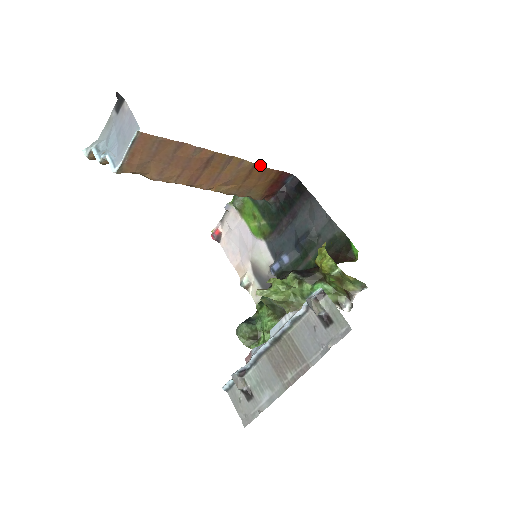
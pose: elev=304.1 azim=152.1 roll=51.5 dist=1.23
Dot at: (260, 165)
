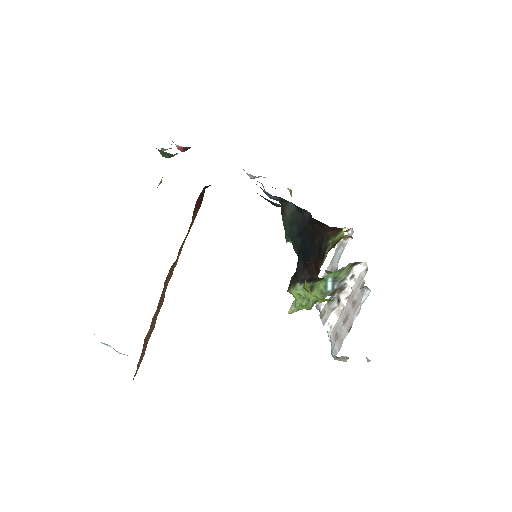
Dot at: occluded
